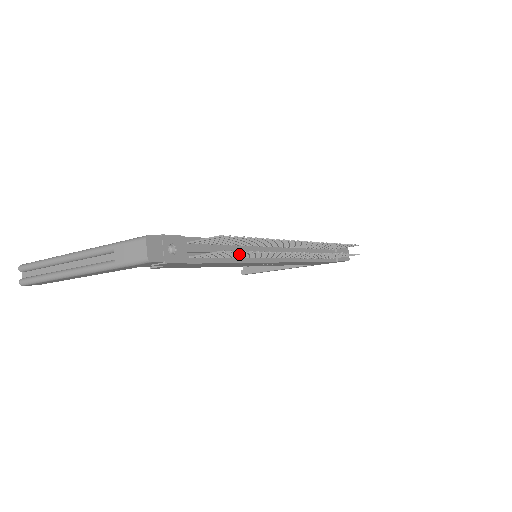
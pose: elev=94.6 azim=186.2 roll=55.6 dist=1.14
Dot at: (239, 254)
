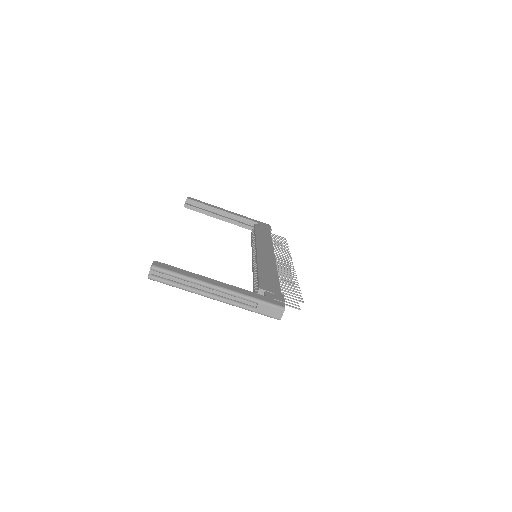
Dot at: occluded
